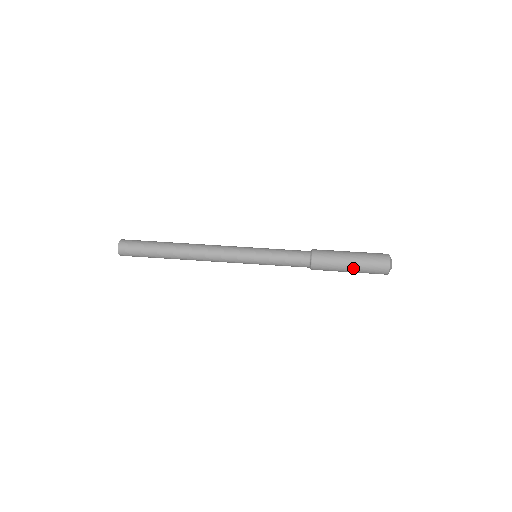
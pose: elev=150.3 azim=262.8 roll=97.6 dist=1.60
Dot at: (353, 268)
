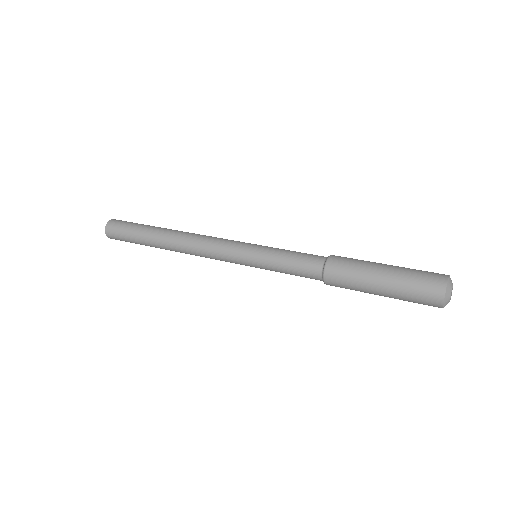
Dot at: (387, 278)
